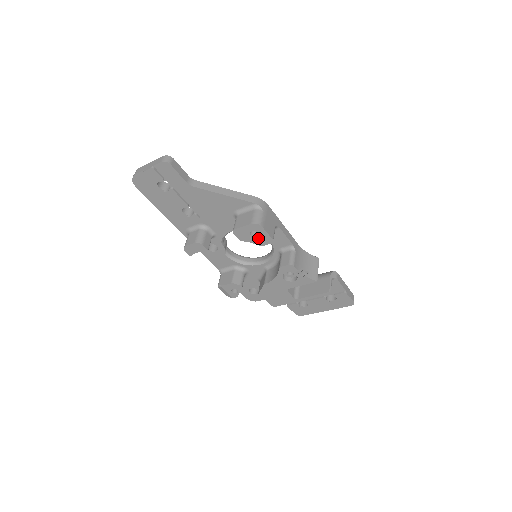
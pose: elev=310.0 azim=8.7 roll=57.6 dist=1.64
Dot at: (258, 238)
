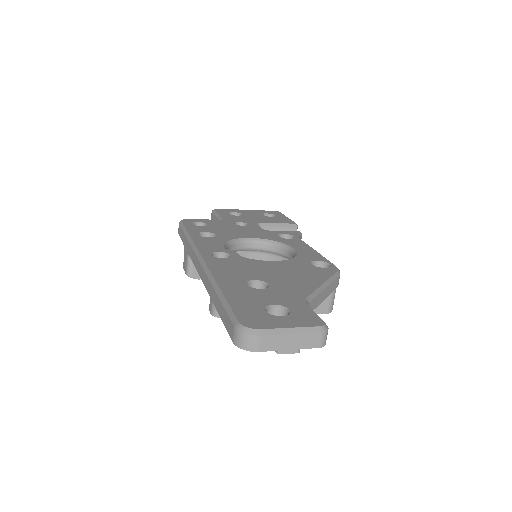
Dot at: occluded
